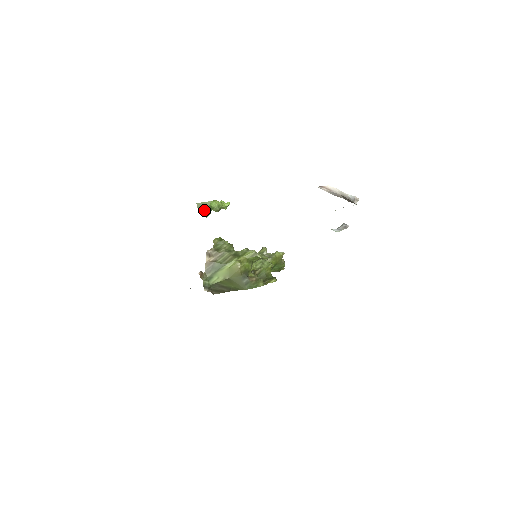
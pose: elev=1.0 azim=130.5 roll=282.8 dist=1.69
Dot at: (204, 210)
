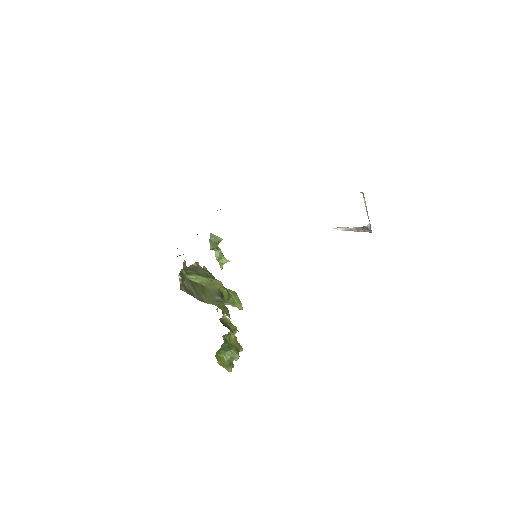
Dot at: (213, 241)
